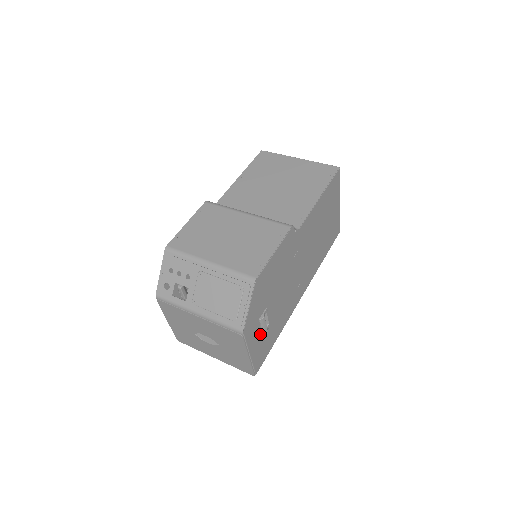
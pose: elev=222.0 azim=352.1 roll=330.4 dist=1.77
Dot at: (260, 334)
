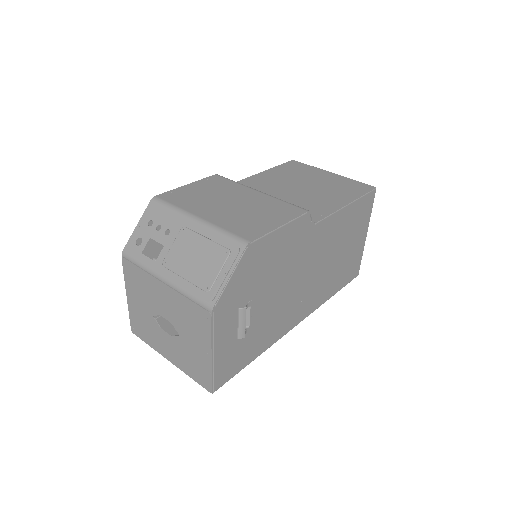
Dot at: (234, 333)
